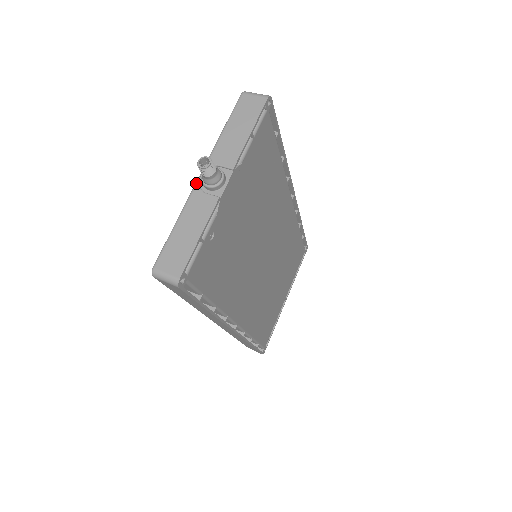
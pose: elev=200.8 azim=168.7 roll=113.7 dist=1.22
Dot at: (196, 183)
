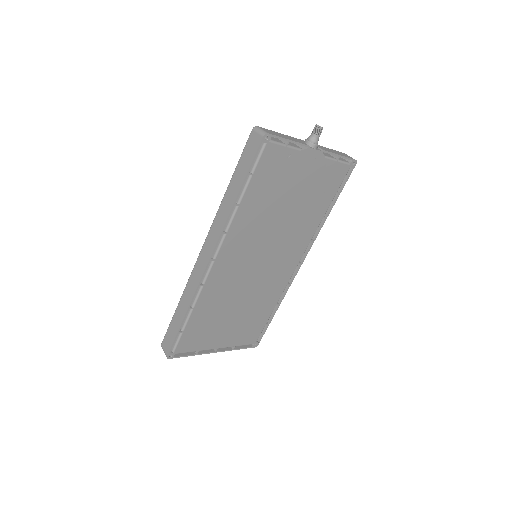
Dot at: occluded
